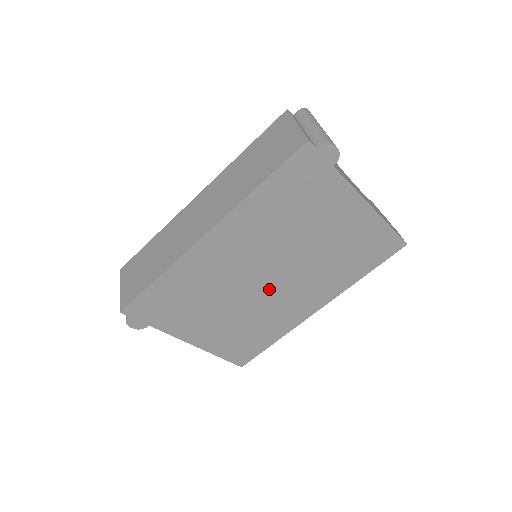
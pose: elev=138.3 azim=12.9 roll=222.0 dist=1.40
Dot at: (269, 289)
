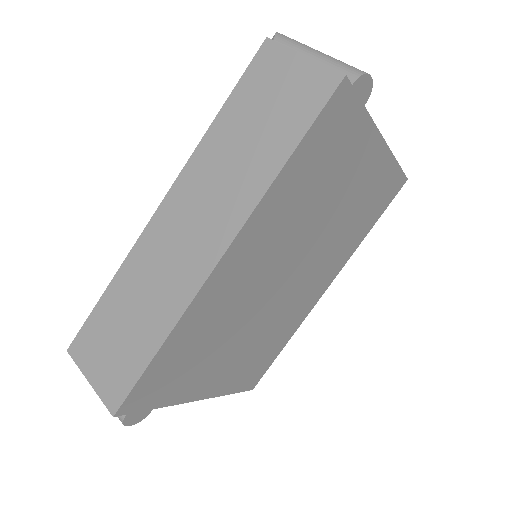
Dot at: (285, 291)
